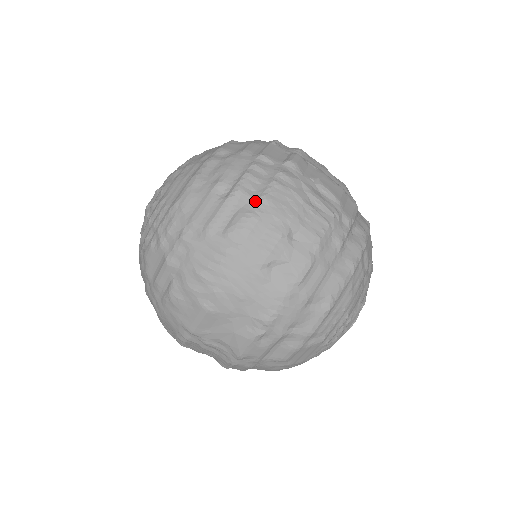
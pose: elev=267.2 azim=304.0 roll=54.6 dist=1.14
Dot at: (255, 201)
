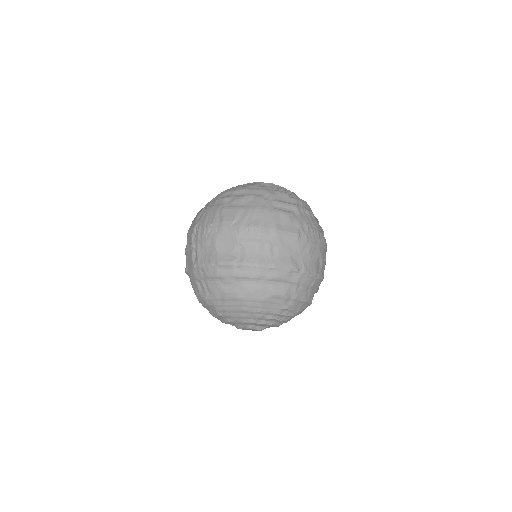
Dot at: occluded
